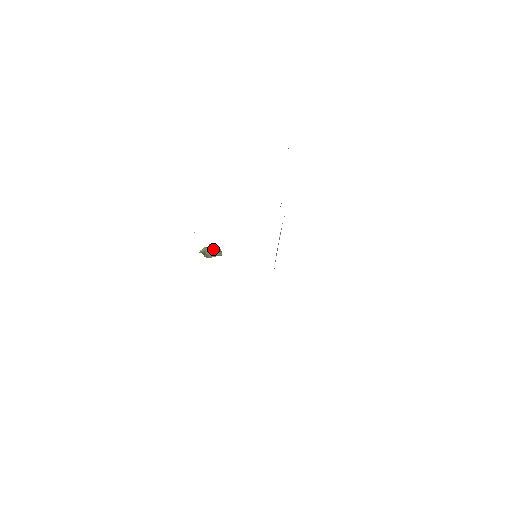
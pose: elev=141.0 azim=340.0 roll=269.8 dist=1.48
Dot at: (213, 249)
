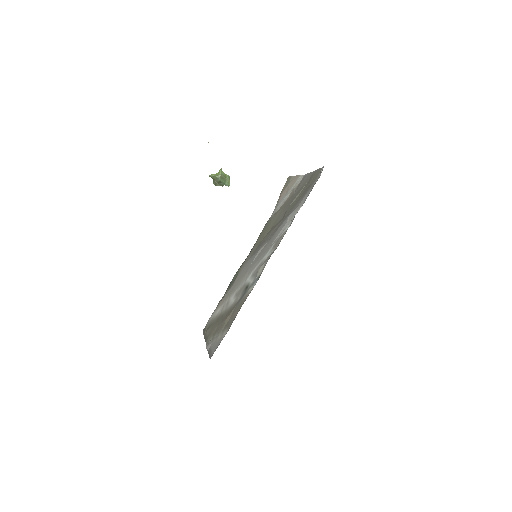
Dot at: (223, 178)
